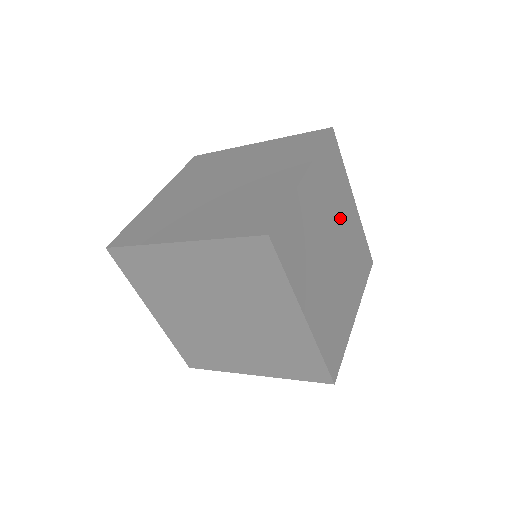
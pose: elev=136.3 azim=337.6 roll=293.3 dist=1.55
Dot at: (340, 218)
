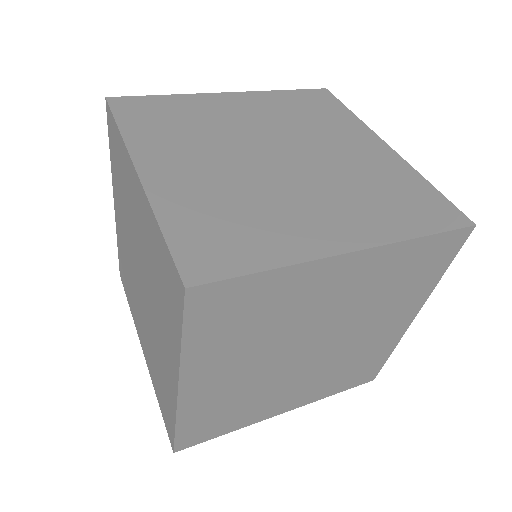
Dot at: (320, 142)
